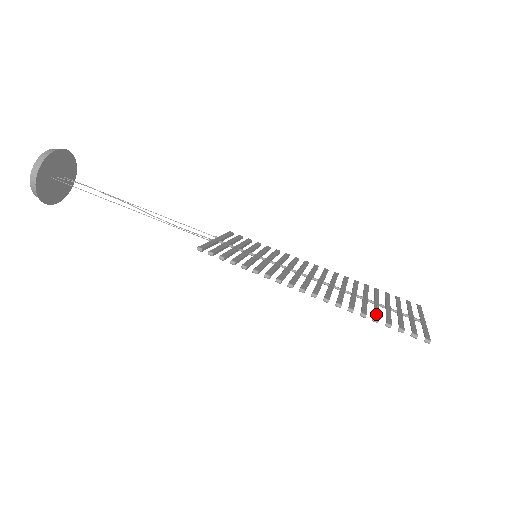
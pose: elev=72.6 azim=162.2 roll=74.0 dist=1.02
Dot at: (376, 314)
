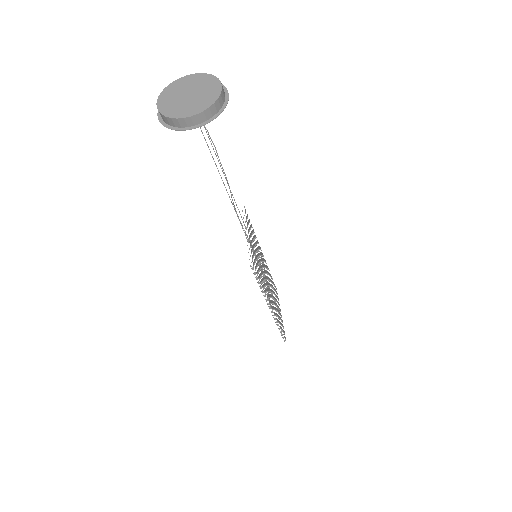
Dot at: occluded
